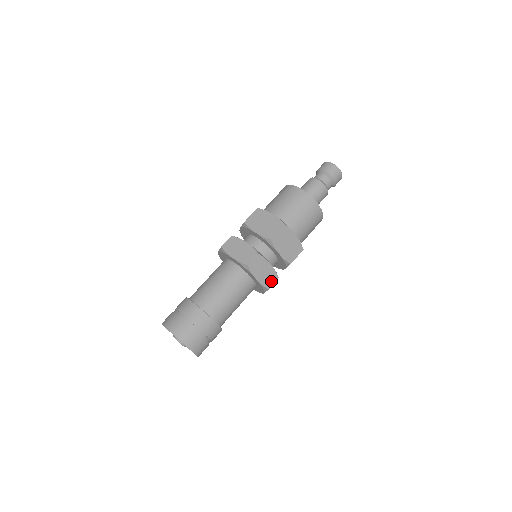
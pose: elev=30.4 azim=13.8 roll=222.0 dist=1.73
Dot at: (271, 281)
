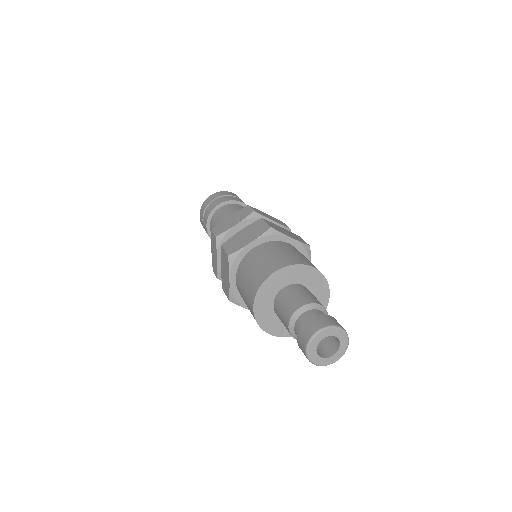
Dot at: occluded
